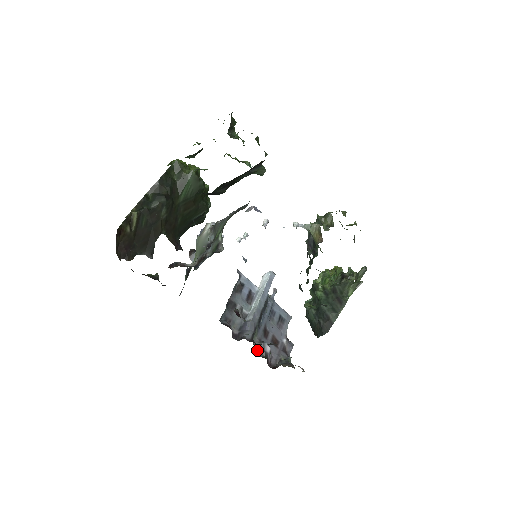
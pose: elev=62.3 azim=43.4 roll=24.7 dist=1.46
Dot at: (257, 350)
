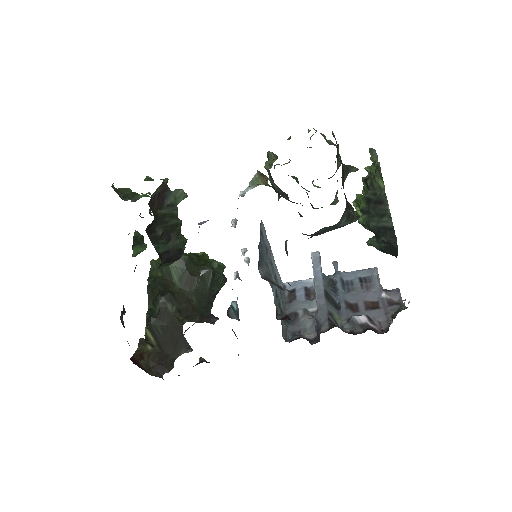
Dot at: (353, 331)
